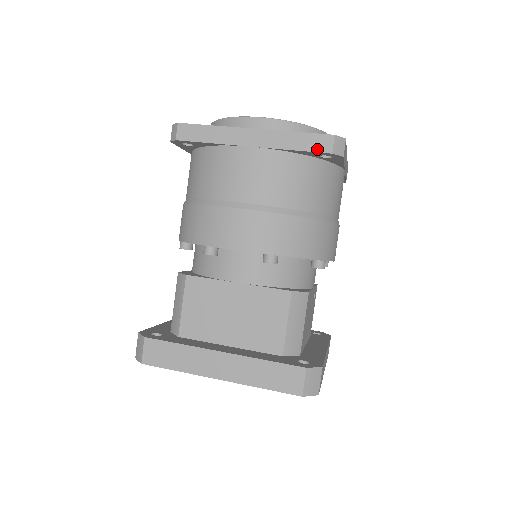
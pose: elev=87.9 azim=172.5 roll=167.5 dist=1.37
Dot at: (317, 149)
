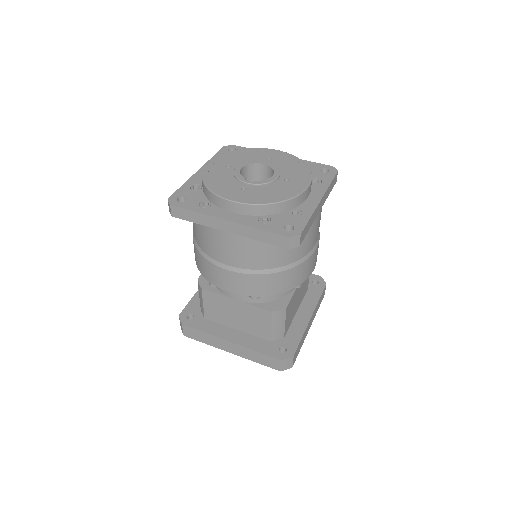
Dot at: (277, 244)
